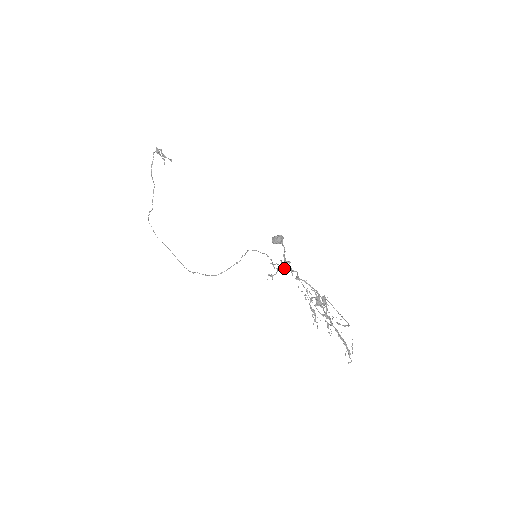
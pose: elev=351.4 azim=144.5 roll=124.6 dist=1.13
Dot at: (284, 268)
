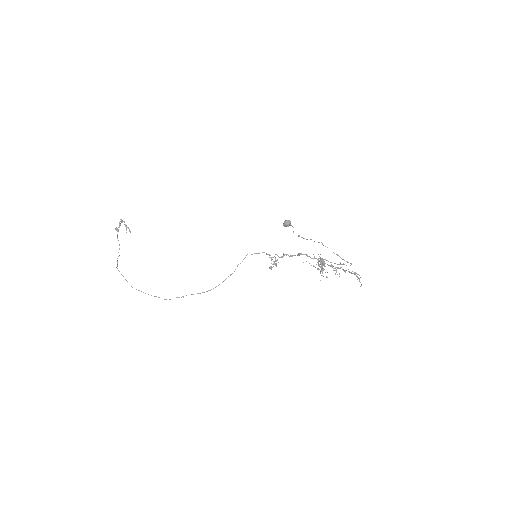
Dot at: occluded
